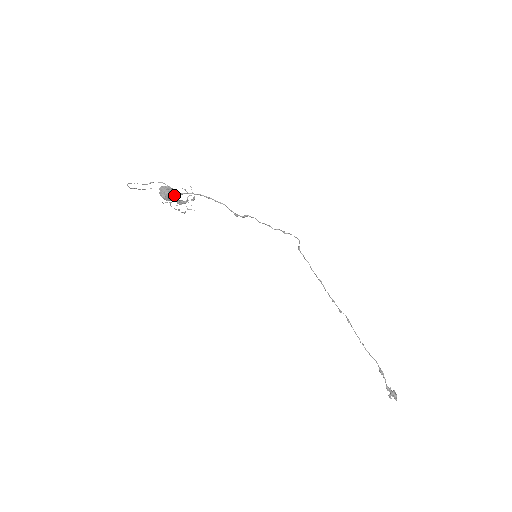
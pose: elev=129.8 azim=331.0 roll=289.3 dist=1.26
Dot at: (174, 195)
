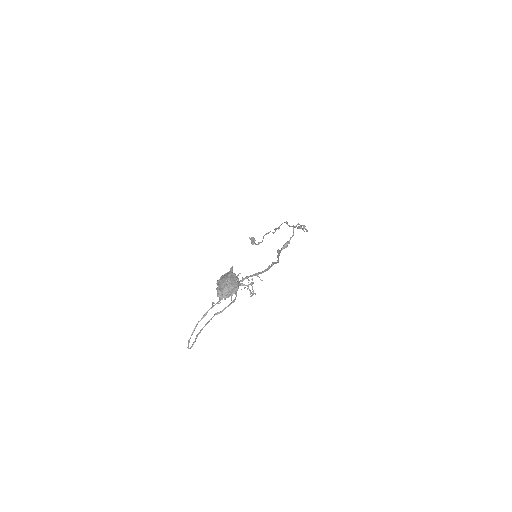
Dot at: occluded
